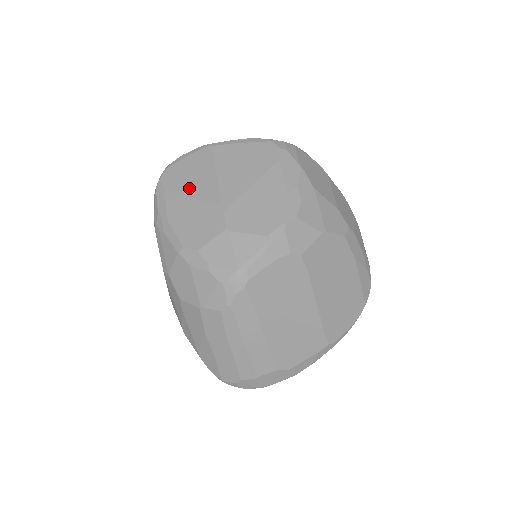
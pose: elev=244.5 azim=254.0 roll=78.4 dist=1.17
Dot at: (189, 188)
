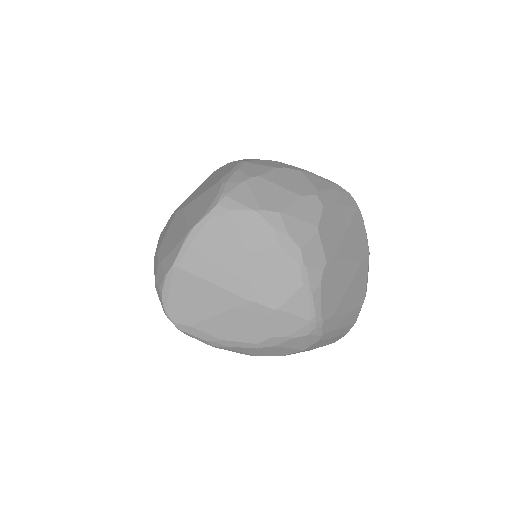
Dot at: (207, 310)
